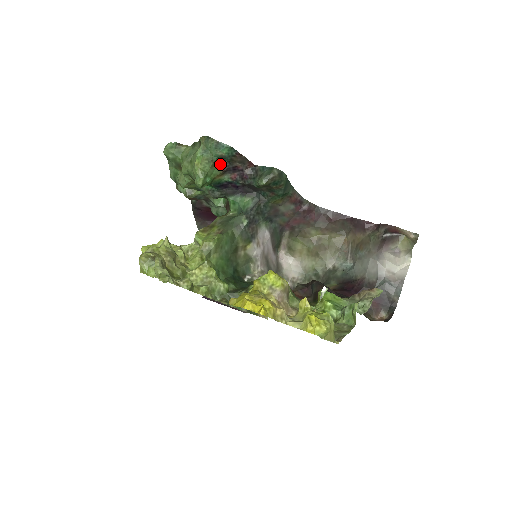
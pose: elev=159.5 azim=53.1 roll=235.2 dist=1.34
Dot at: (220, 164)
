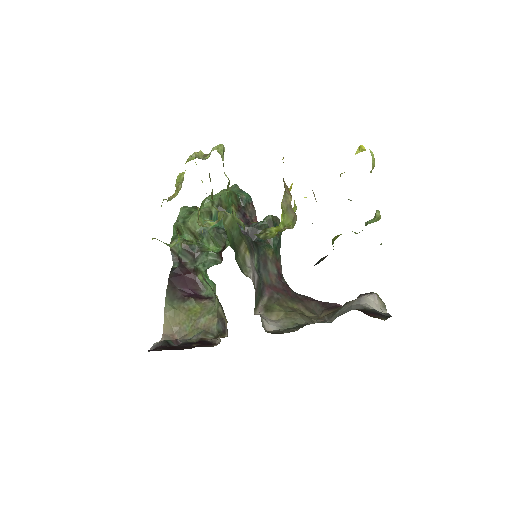
Dot at: (238, 203)
